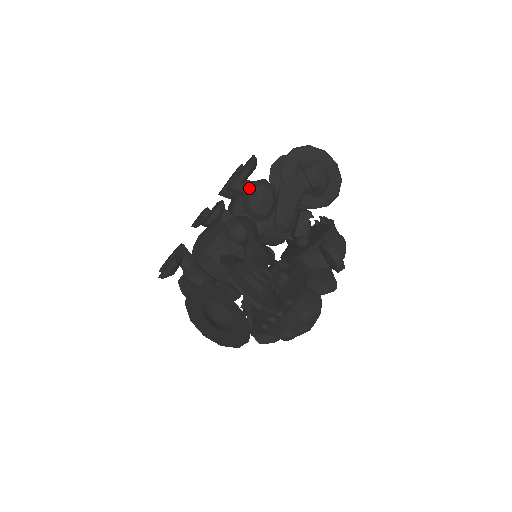
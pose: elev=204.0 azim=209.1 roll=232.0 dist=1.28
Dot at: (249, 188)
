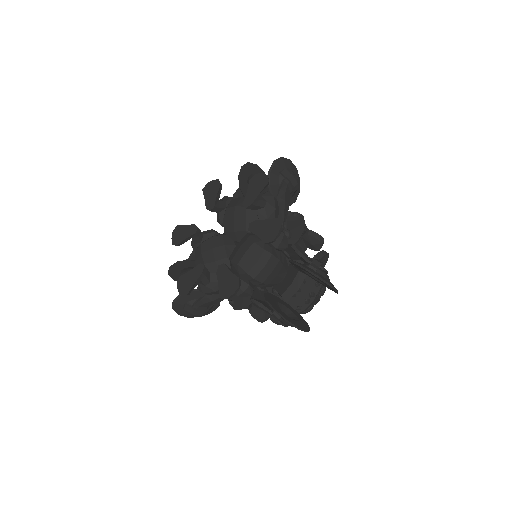
Dot at: (265, 202)
